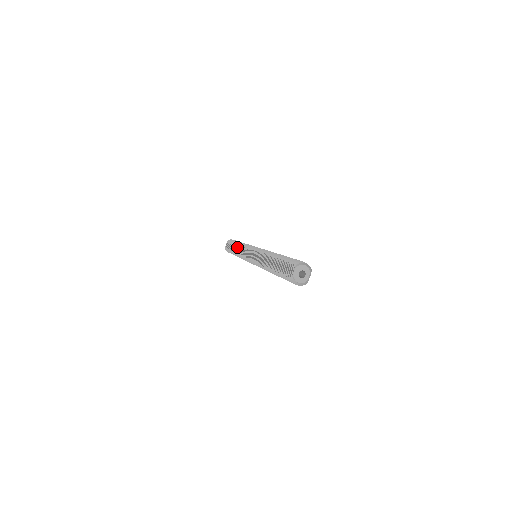
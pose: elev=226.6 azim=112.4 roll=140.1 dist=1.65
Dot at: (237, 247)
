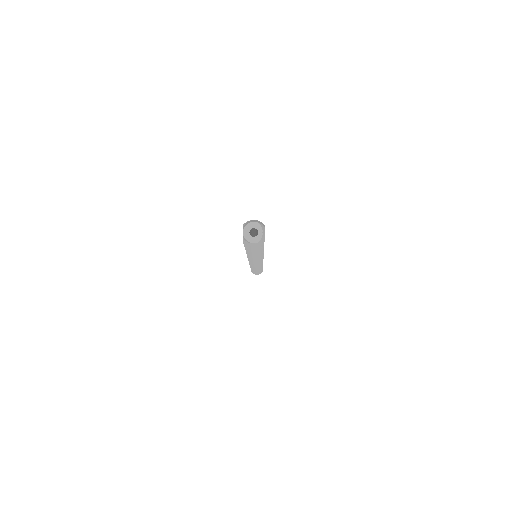
Dot at: occluded
